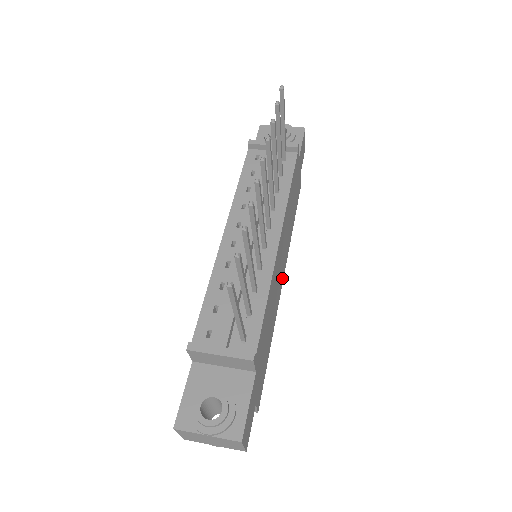
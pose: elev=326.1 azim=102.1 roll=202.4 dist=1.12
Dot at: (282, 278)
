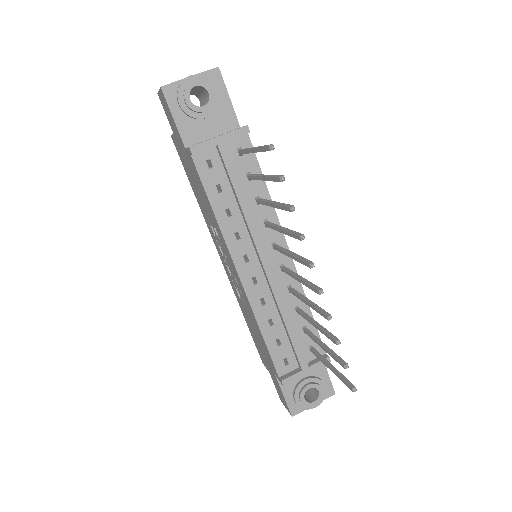
Dot at: occluded
